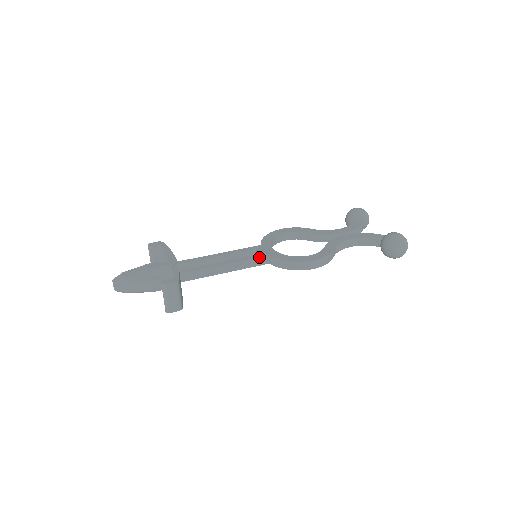
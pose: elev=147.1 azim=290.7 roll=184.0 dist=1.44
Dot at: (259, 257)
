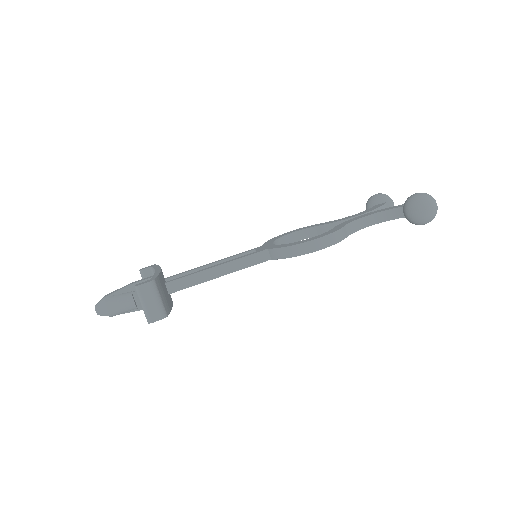
Dot at: (256, 253)
